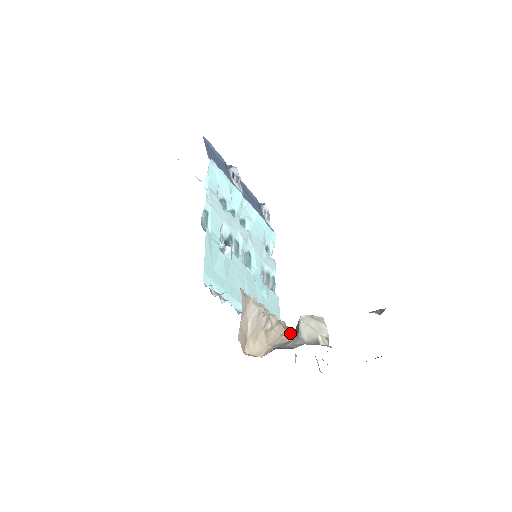
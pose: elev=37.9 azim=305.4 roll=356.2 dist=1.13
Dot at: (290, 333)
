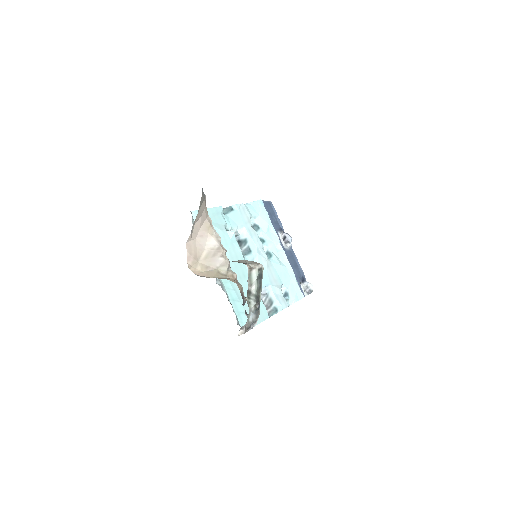
Dot at: occluded
